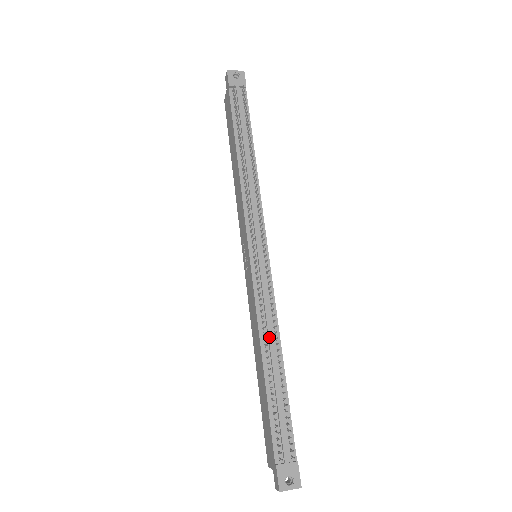
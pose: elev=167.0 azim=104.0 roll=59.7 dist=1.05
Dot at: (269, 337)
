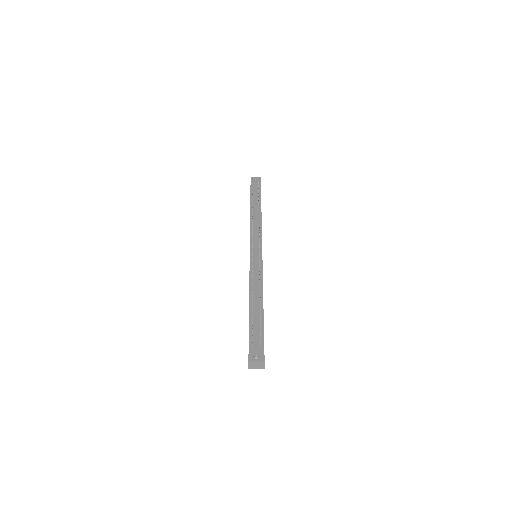
Dot at: (255, 287)
